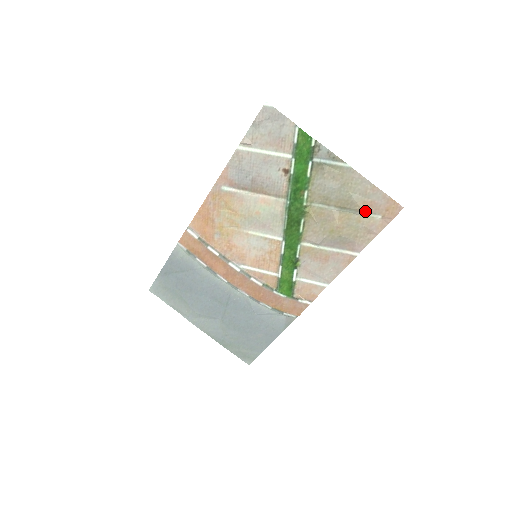
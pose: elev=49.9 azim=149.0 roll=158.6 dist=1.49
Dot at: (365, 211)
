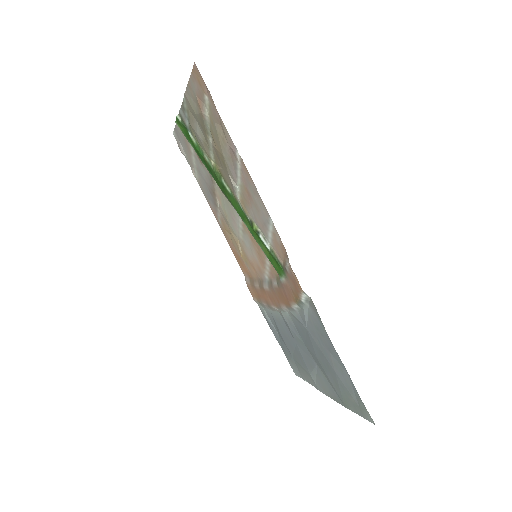
Dot at: (203, 110)
